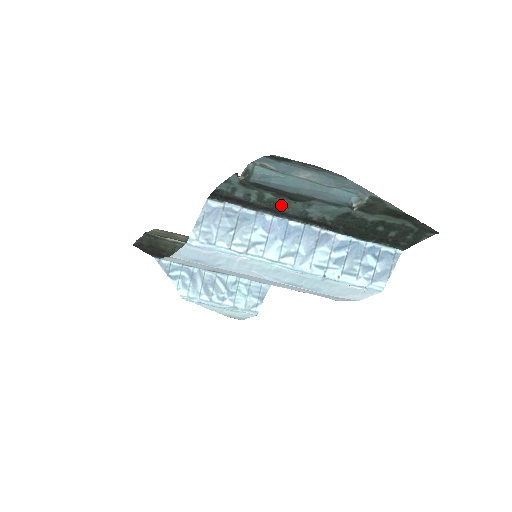
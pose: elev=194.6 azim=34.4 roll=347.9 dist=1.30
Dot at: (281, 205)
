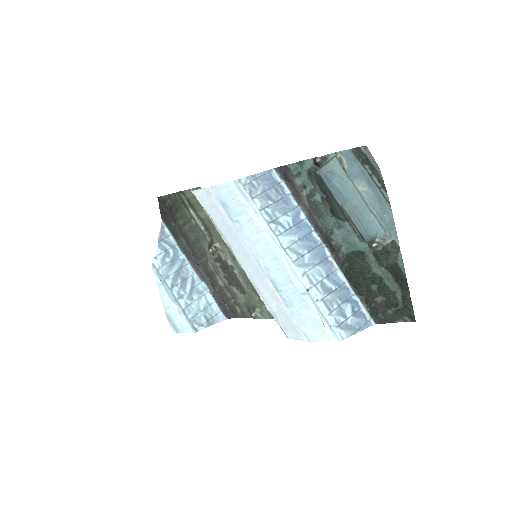
Dot at: (319, 212)
